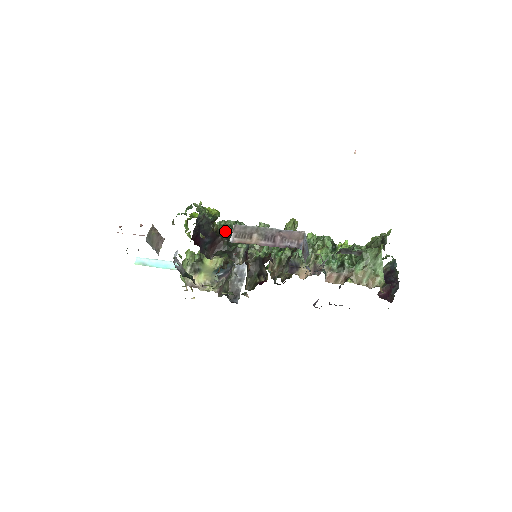
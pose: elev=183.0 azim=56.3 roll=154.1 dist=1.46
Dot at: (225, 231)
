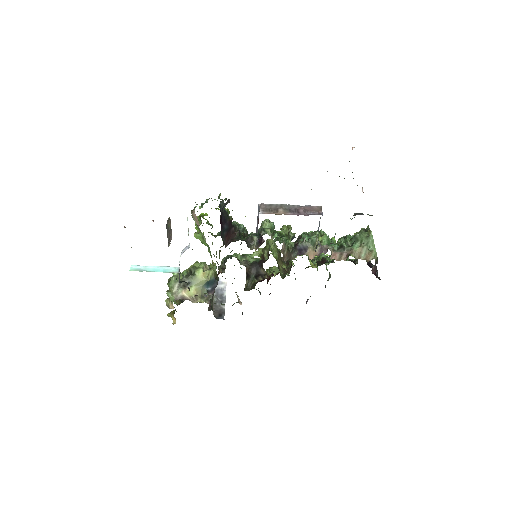
Dot at: occluded
